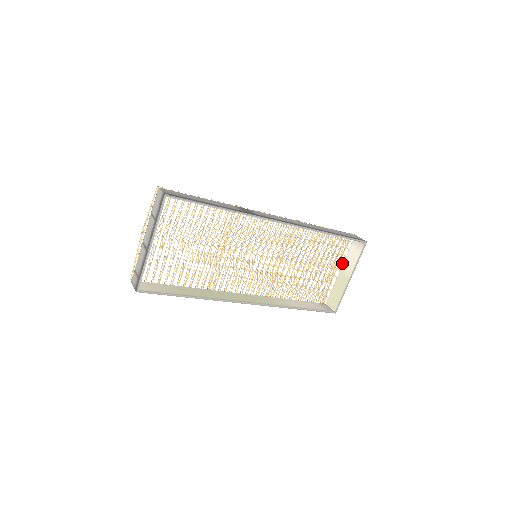
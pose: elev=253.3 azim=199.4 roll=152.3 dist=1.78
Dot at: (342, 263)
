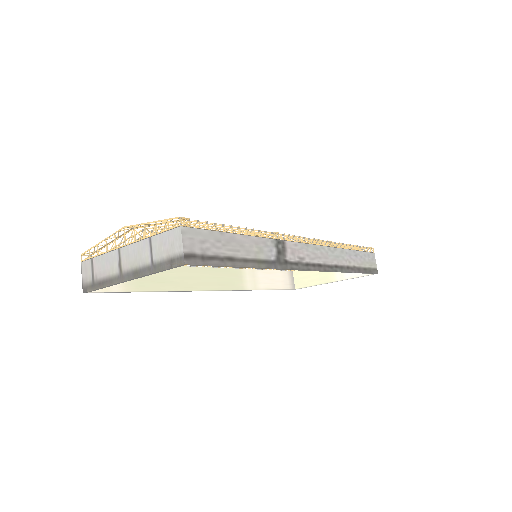
Dot at: occluded
